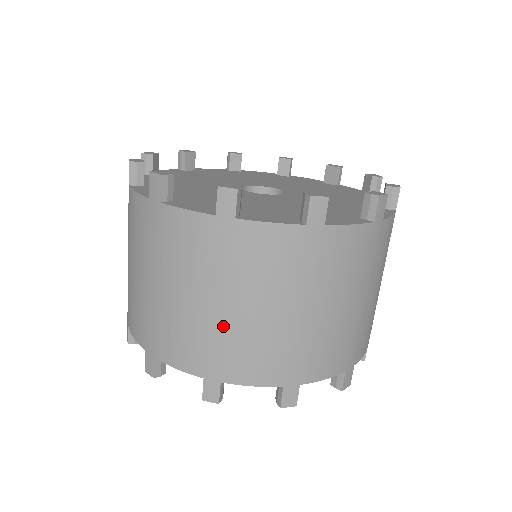
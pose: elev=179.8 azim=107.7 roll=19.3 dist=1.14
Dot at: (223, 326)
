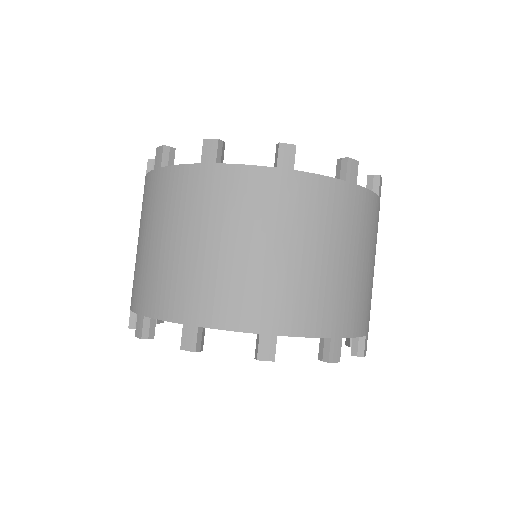
Dot at: (149, 260)
